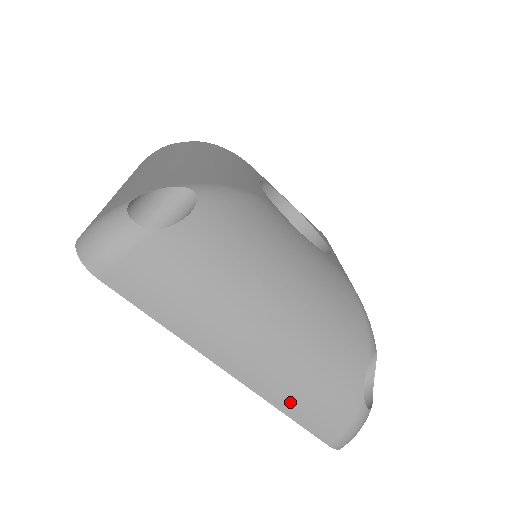
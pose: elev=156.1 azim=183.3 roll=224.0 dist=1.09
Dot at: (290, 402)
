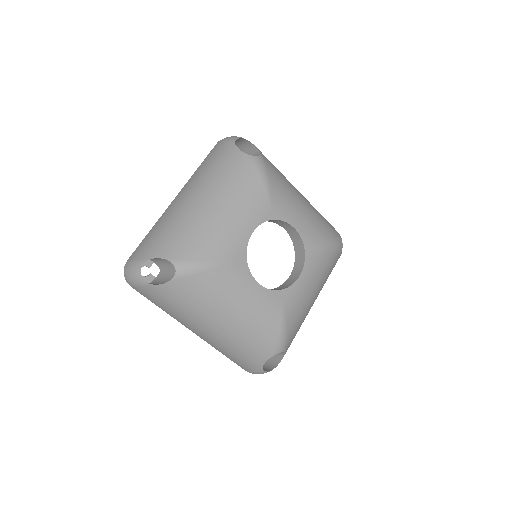
Dot at: (223, 353)
